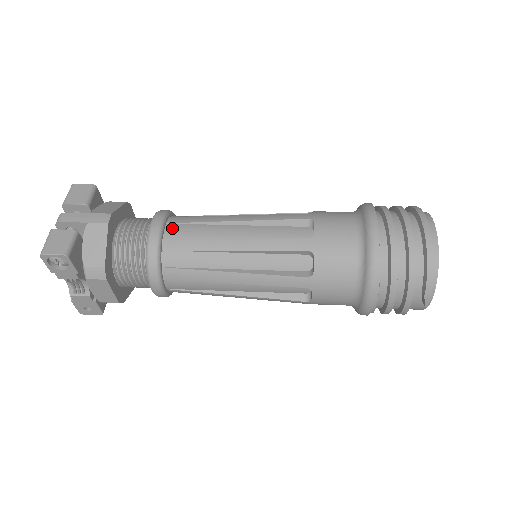
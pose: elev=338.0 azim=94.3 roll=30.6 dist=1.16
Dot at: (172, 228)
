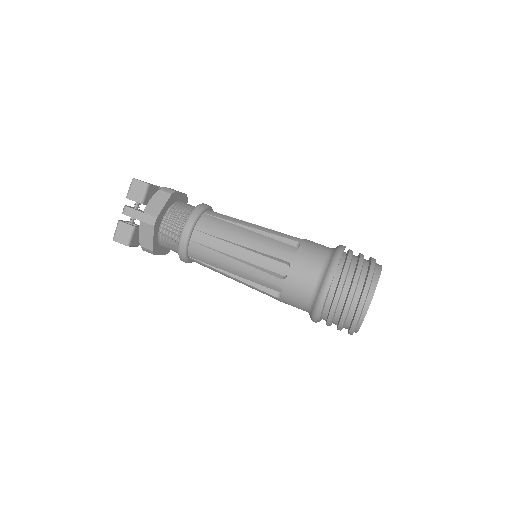
Dot at: (197, 235)
